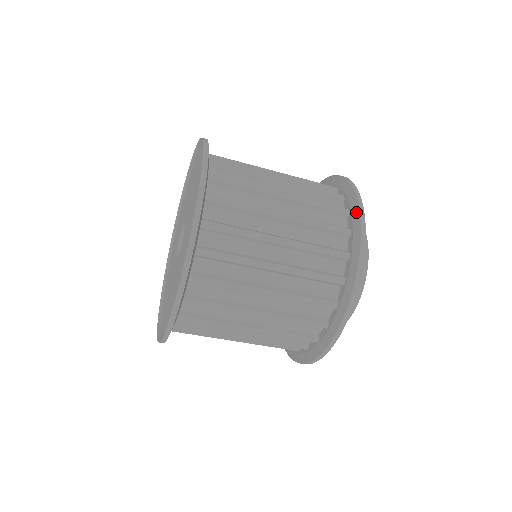
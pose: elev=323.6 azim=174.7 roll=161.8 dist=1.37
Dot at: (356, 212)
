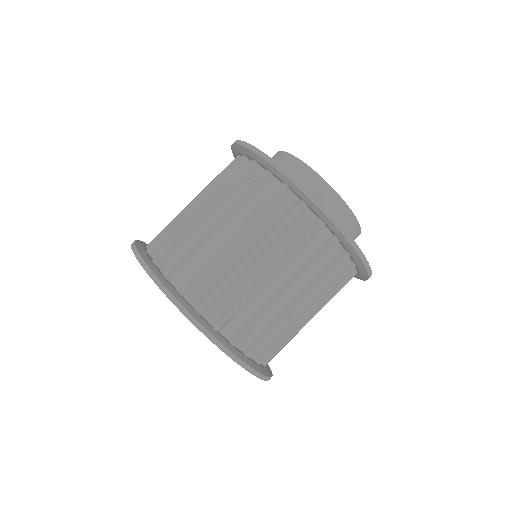
Dot at: (293, 187)
